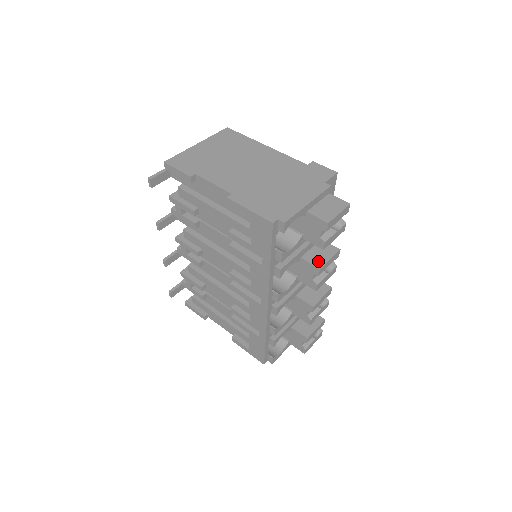
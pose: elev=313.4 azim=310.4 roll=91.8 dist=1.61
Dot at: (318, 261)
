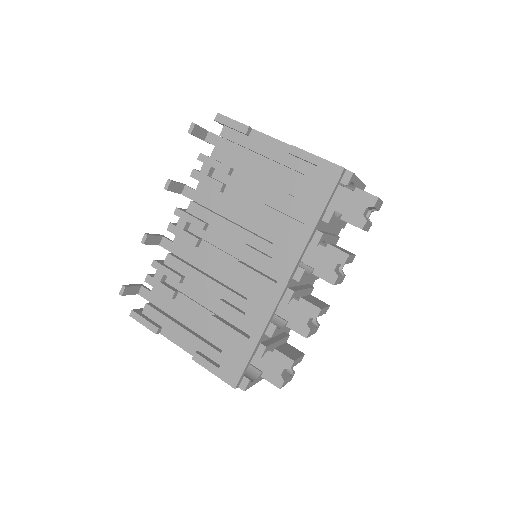
Dot at: (344, 251)
